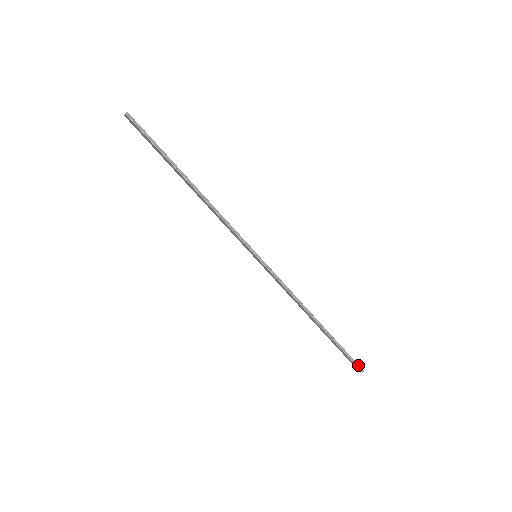
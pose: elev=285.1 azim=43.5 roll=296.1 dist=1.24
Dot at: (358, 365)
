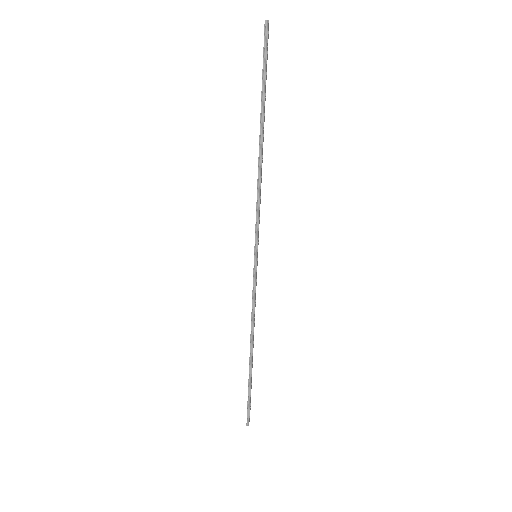
Dot at: (249, 417)
